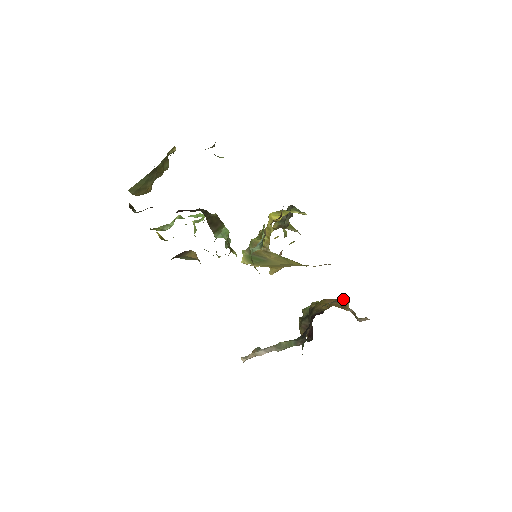
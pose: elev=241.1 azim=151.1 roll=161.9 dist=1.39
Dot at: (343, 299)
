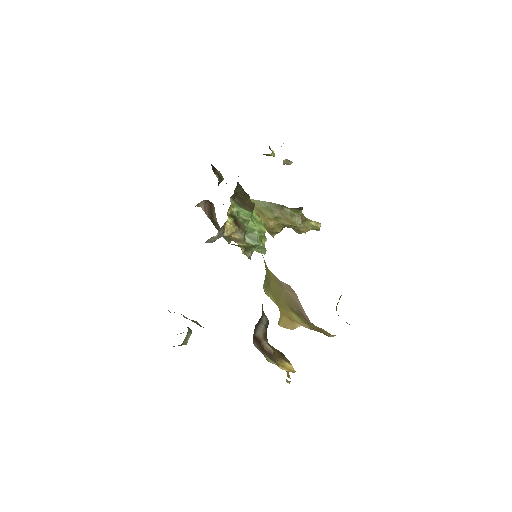
Dot at: occluded
